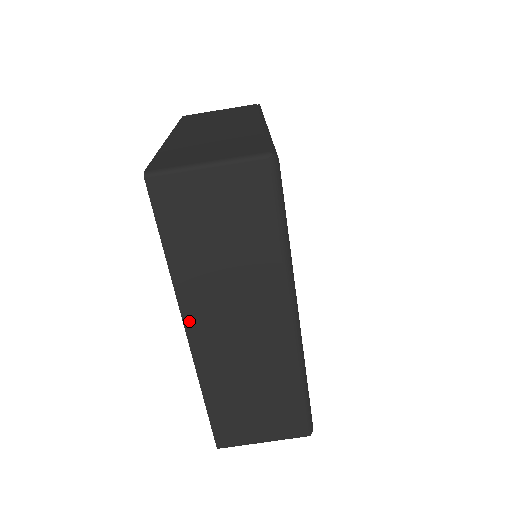
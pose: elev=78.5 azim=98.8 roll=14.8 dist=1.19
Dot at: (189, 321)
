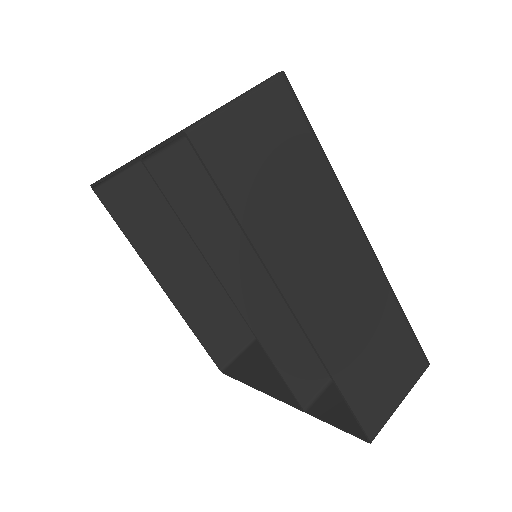
Dot at: (287, 290)
